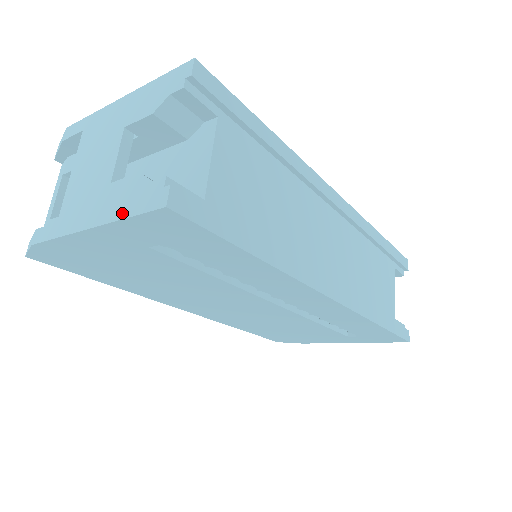
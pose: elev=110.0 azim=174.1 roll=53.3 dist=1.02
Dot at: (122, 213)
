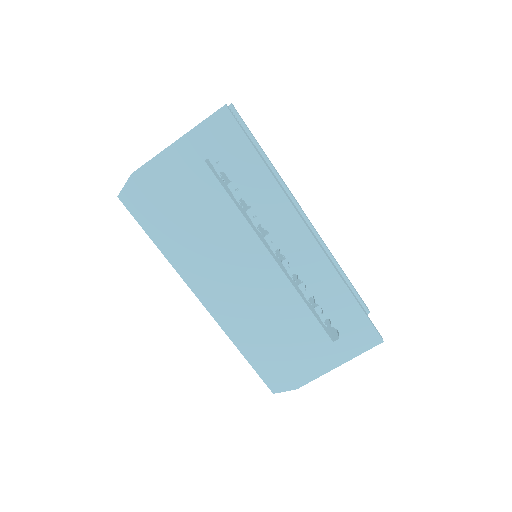
Dot at: (199, 124)
